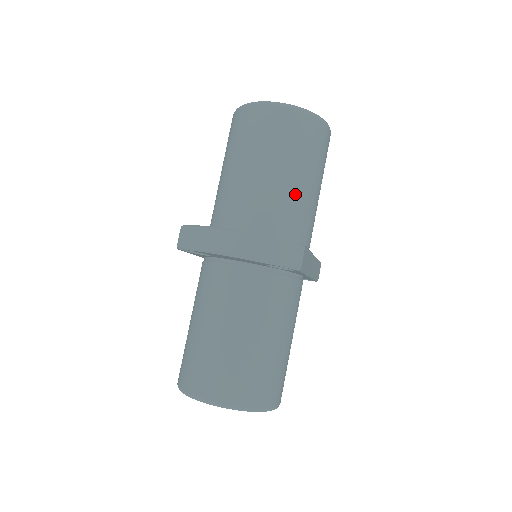
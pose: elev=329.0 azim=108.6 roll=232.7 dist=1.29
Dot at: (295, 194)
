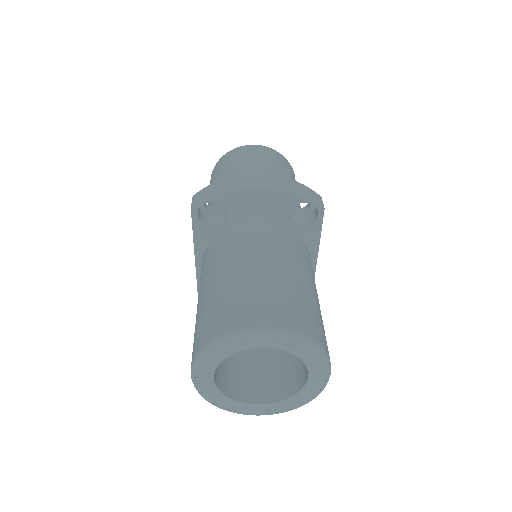
Dot at: occluded
